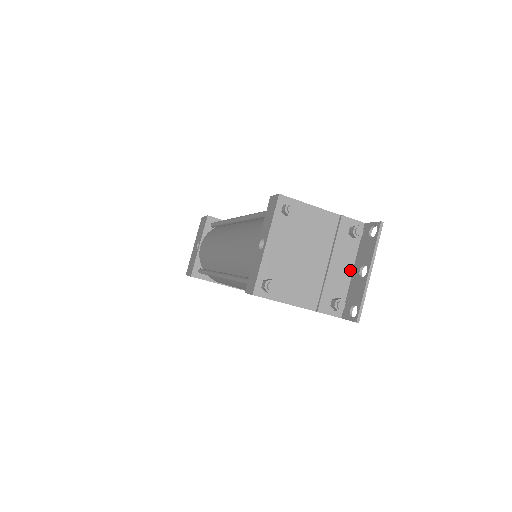
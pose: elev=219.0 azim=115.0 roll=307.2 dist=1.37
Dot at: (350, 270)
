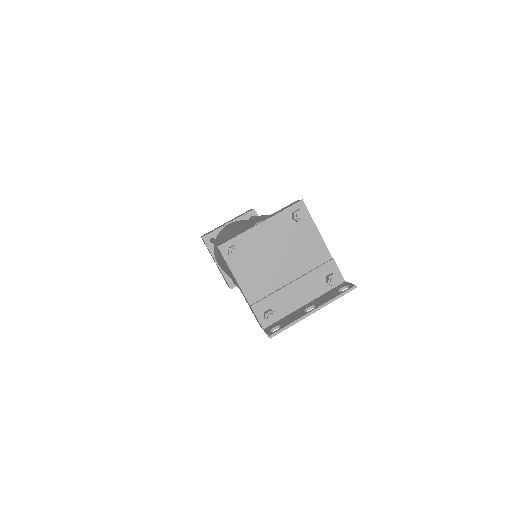
Dot at: (303, 303)
